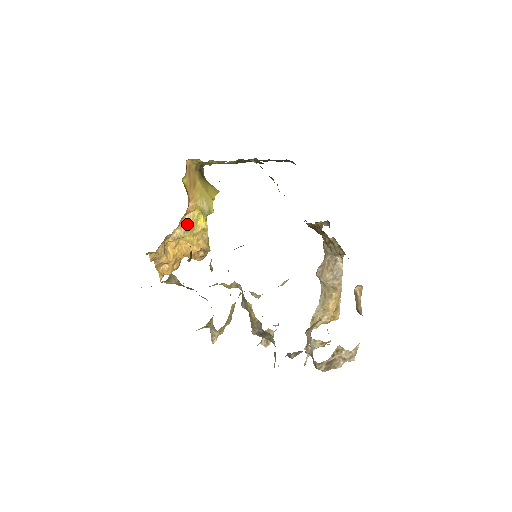
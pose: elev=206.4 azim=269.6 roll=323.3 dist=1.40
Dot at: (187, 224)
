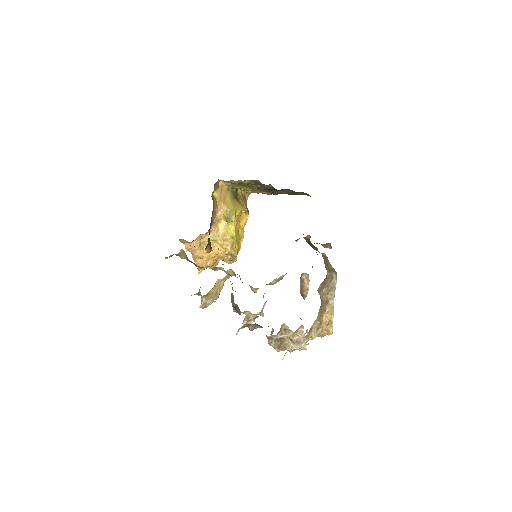
Dot at: (220, 231)
